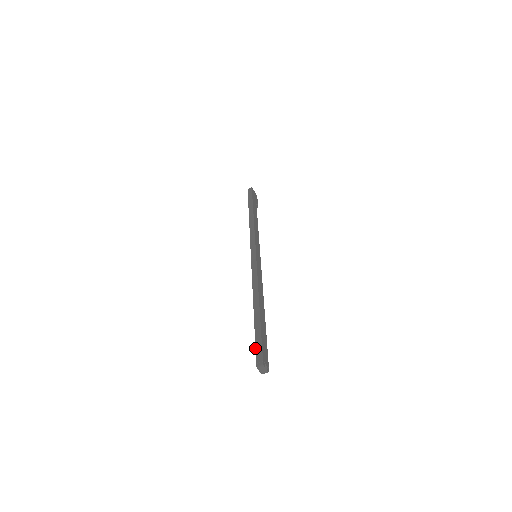
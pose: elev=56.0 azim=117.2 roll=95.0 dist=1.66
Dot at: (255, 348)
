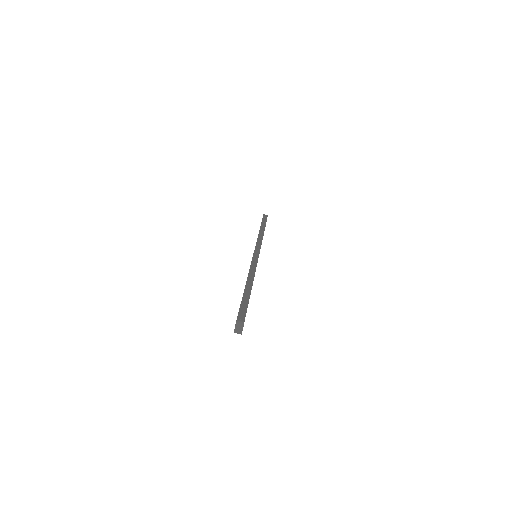
Dot at: (239, 308)
